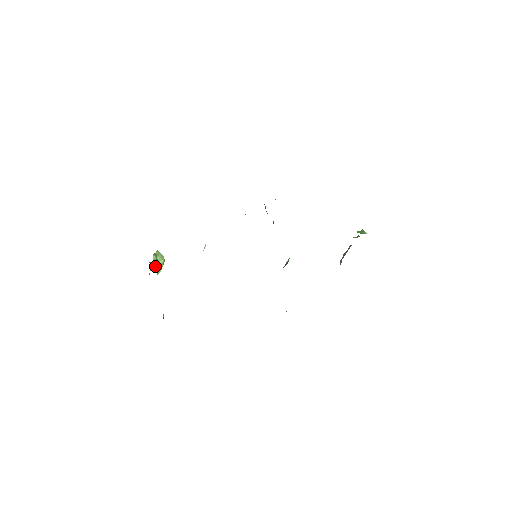
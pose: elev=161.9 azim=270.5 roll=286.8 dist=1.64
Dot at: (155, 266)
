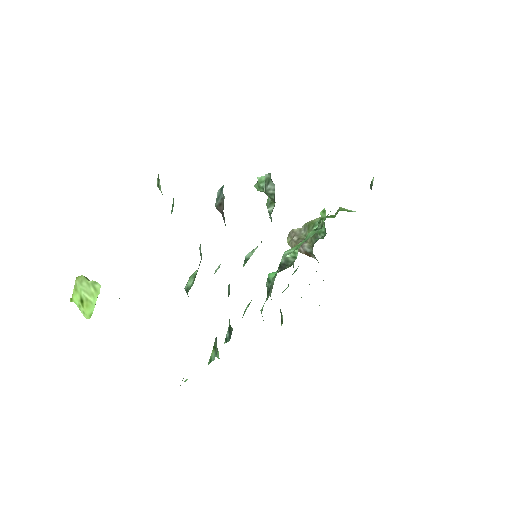
Dot at: (94, 304)
